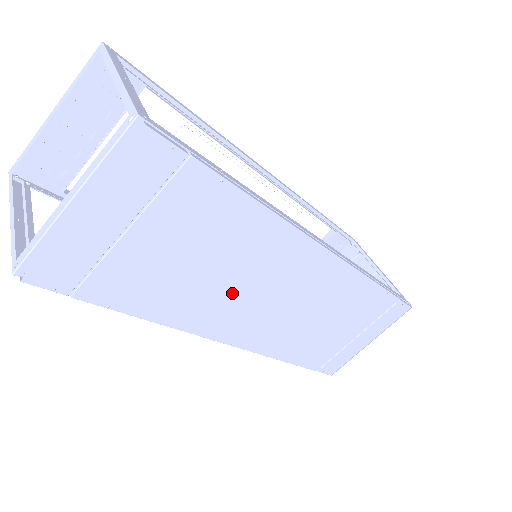
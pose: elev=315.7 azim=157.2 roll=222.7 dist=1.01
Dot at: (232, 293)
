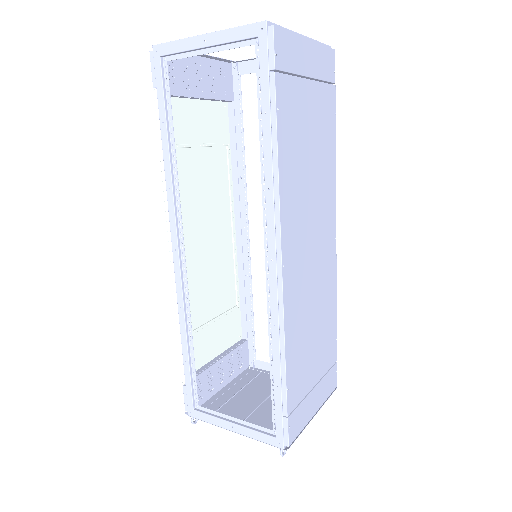
Dot at: (306, 204)
